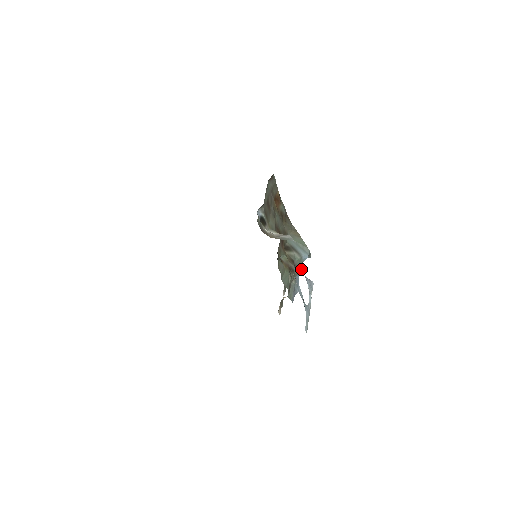
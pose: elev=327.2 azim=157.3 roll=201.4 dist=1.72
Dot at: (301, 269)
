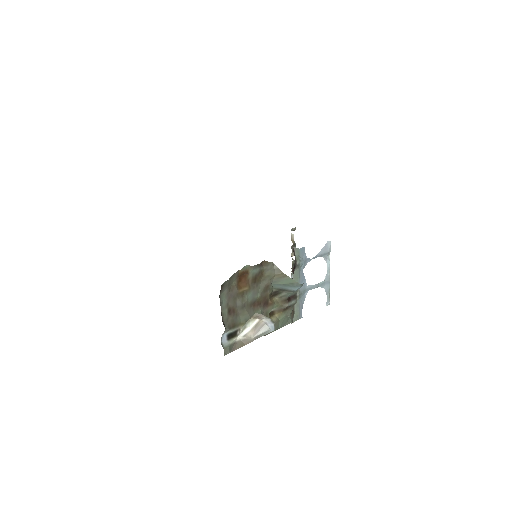
Dot at: (305, 264)
